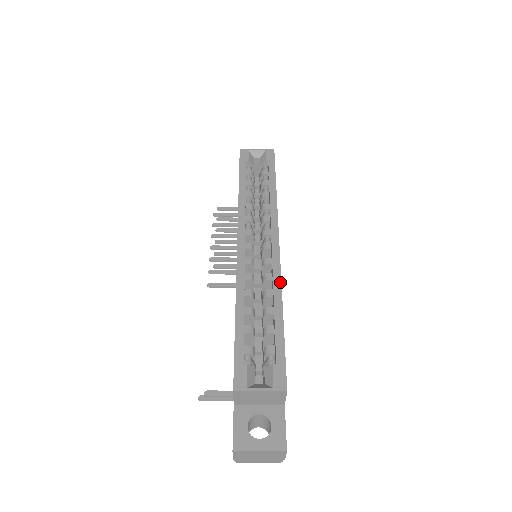
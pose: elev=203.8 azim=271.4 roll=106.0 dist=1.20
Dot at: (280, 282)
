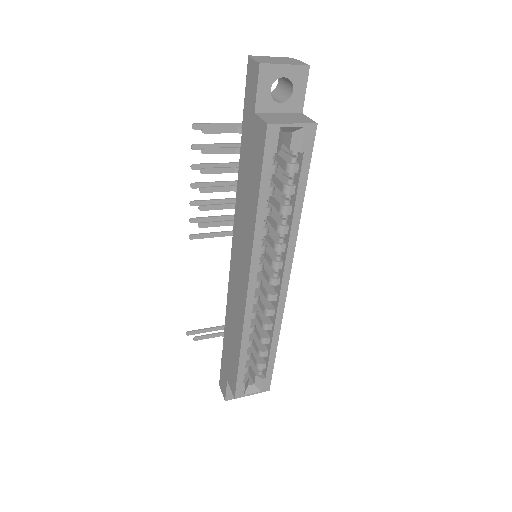
Dot at: (281, 321)
